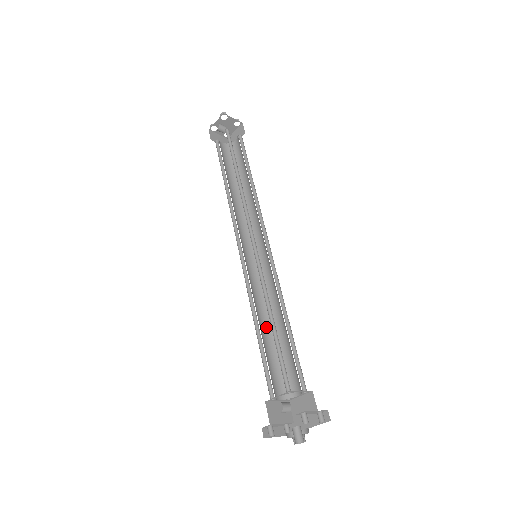
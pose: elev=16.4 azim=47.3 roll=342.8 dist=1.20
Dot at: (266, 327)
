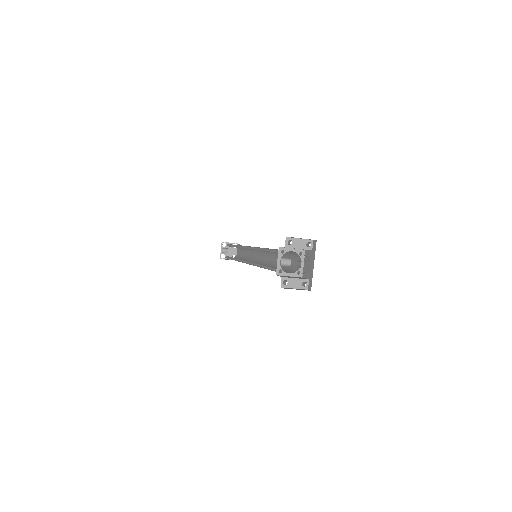
Dot at: occluded
